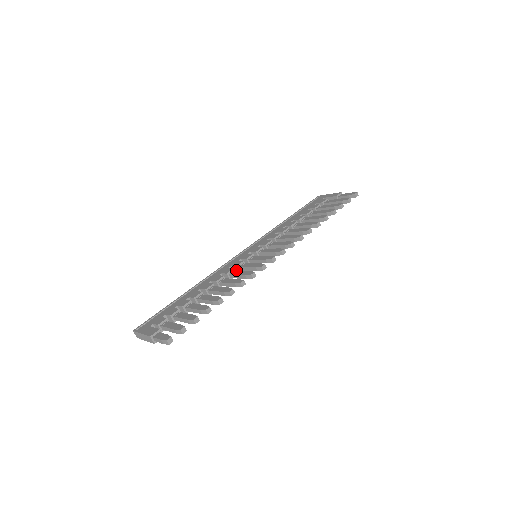
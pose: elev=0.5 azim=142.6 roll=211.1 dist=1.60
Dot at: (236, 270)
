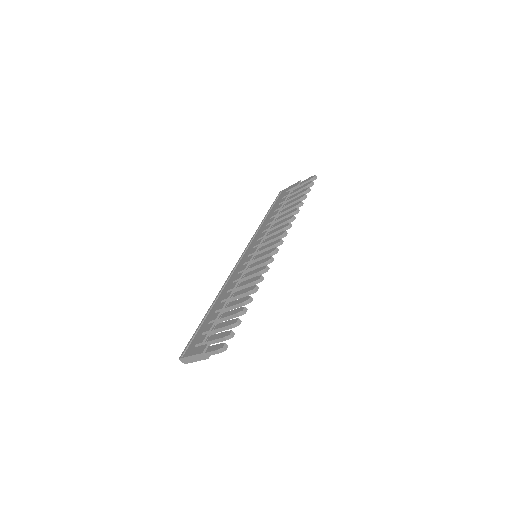
Dot at: occluded
